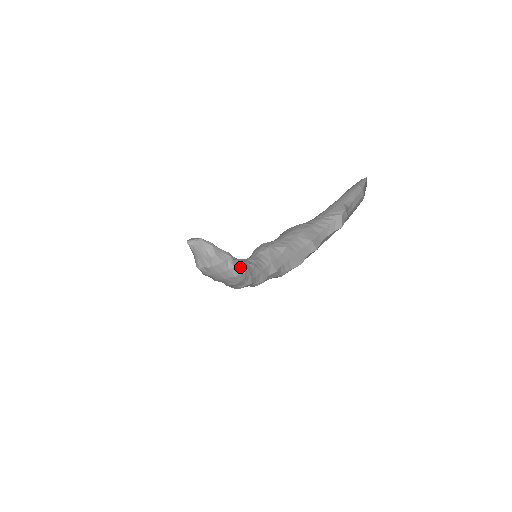
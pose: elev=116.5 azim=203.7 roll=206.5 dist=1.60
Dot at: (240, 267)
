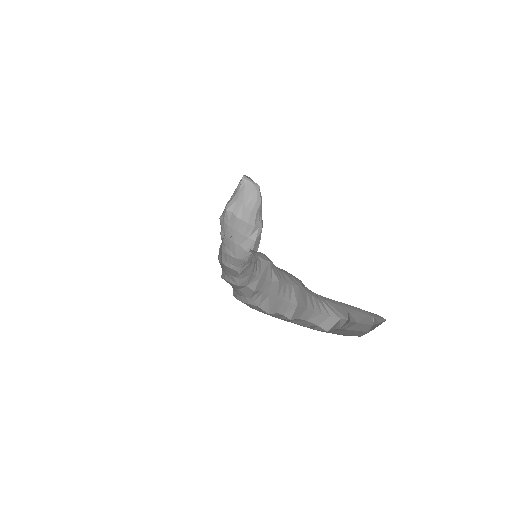
Dot at: (256, 247)
